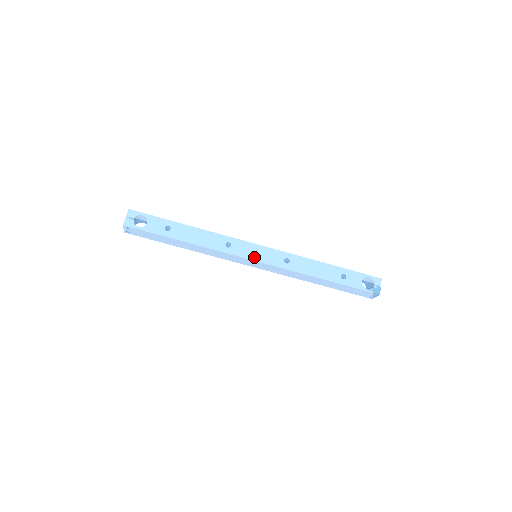
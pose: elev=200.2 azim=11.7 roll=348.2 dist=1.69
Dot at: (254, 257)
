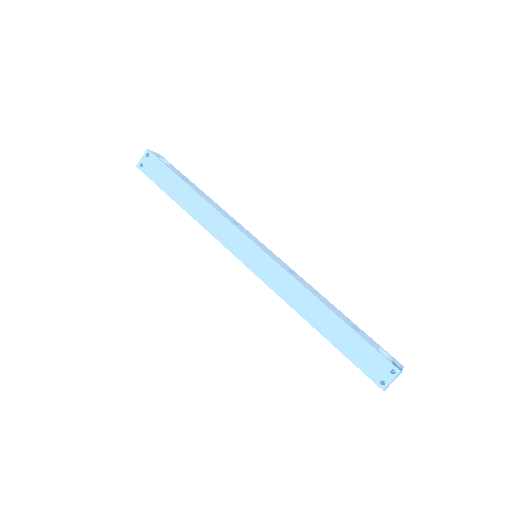
Dot at: (258, 244)
